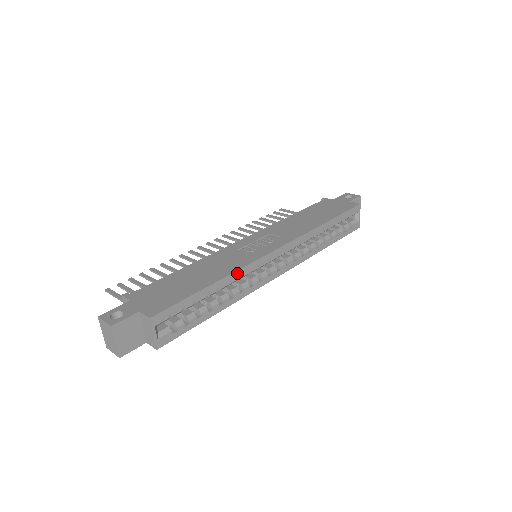
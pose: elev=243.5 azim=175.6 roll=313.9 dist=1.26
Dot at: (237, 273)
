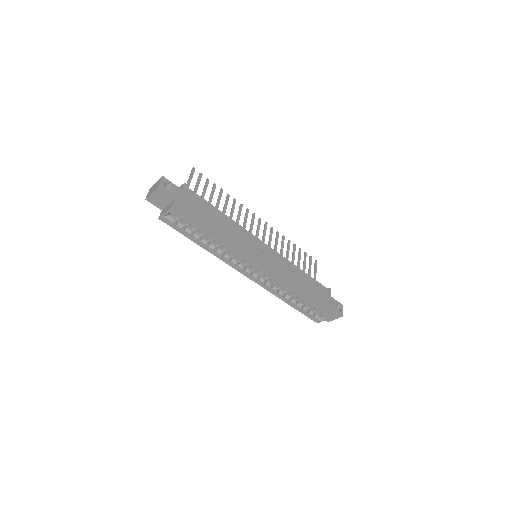
Dot at: (229, 248)
